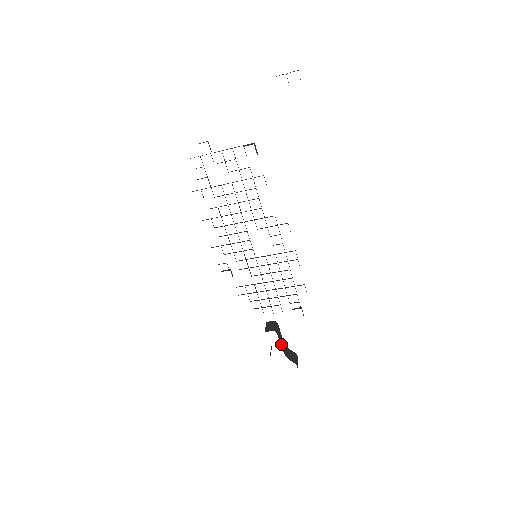
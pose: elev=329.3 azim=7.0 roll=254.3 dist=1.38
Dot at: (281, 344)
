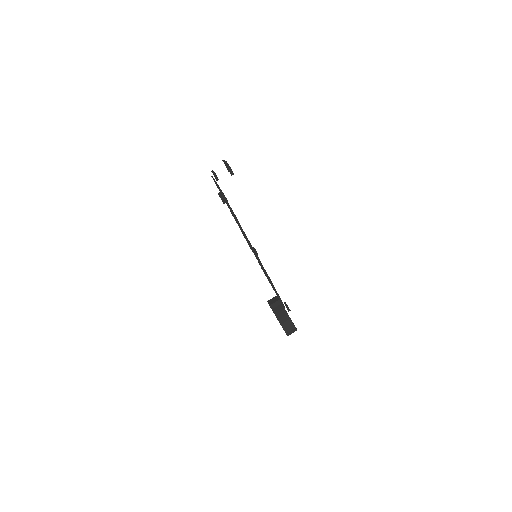
Dot at: (278, 315)
